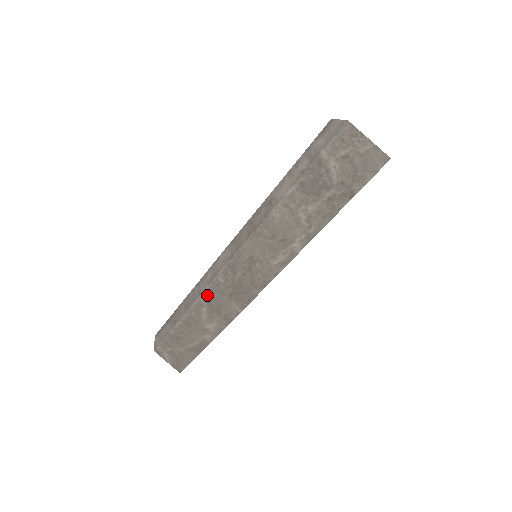
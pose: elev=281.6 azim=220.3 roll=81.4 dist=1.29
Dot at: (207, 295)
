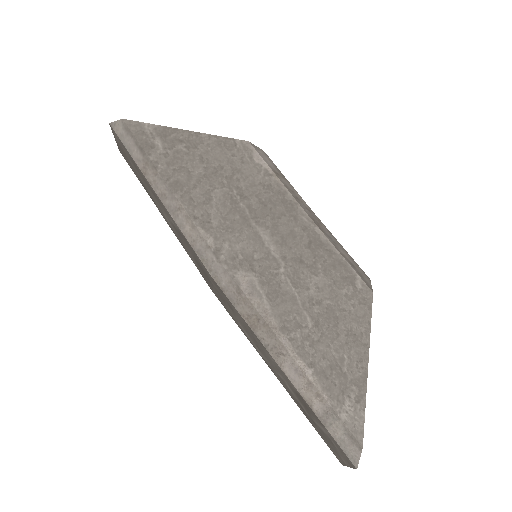
Dot at: (183, 236)
